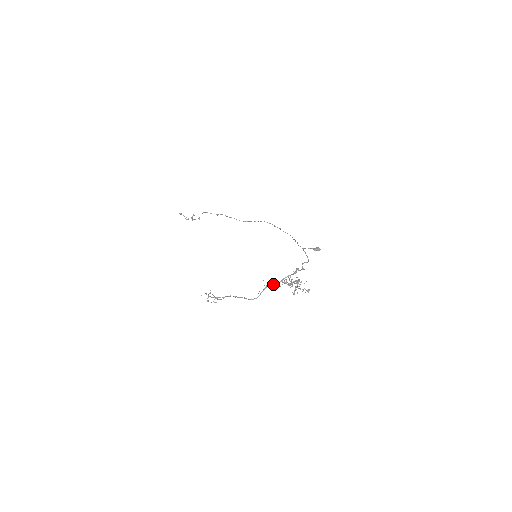
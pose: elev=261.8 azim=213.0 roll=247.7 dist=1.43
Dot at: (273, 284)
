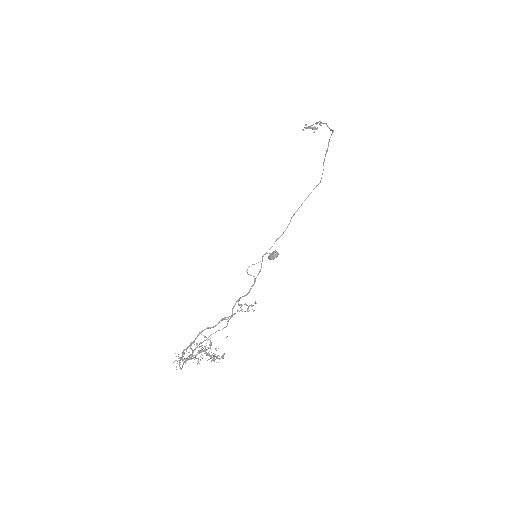
Dot at: occluded
